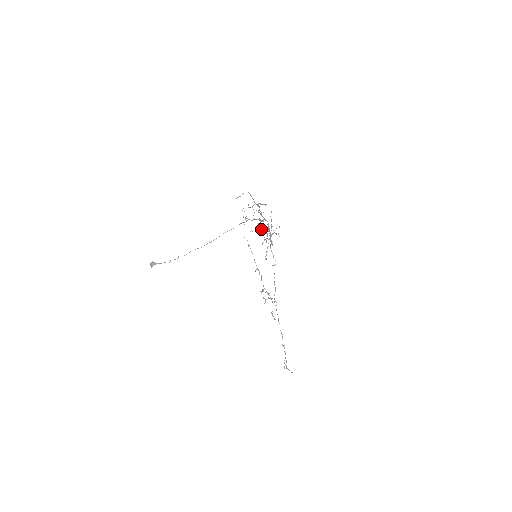
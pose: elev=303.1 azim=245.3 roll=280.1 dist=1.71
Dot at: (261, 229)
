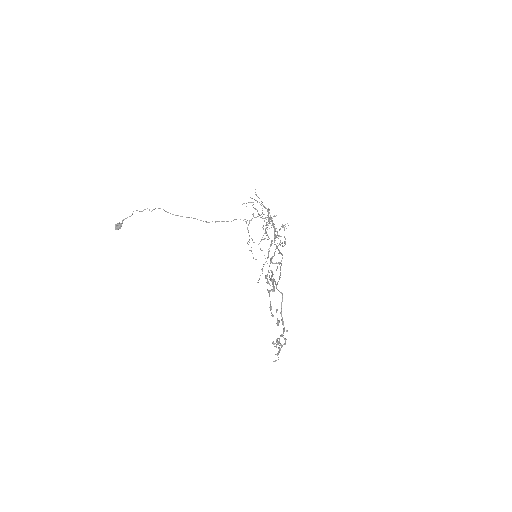
Dot at: occluded
